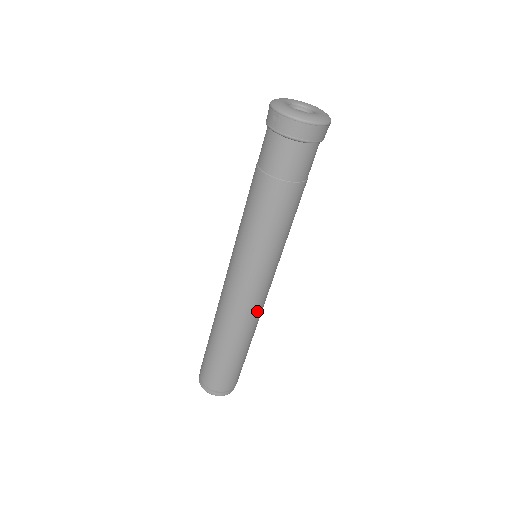
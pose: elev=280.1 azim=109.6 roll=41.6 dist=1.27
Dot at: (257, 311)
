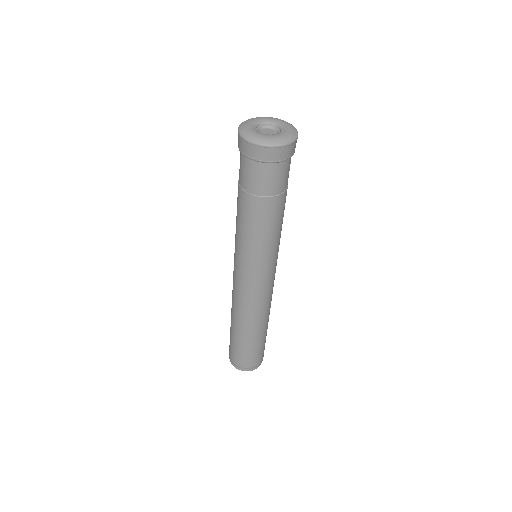
Dot at: (251, 305)
